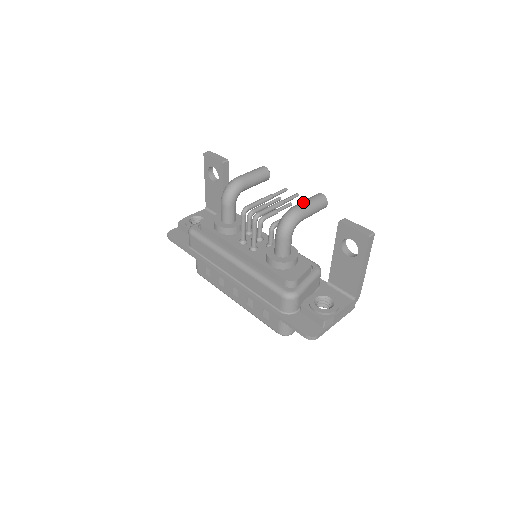
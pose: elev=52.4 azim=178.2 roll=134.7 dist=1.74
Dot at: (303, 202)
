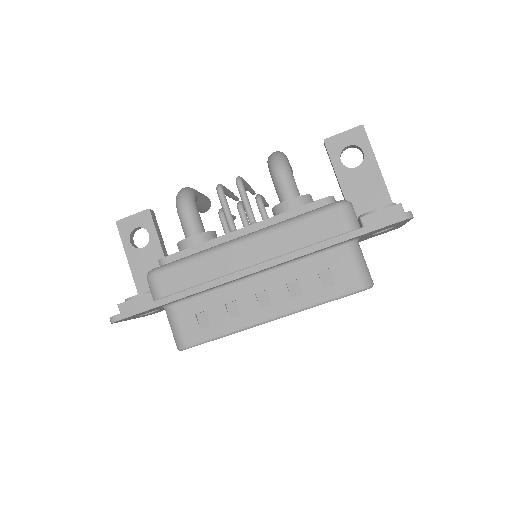
Dot at: occluded
